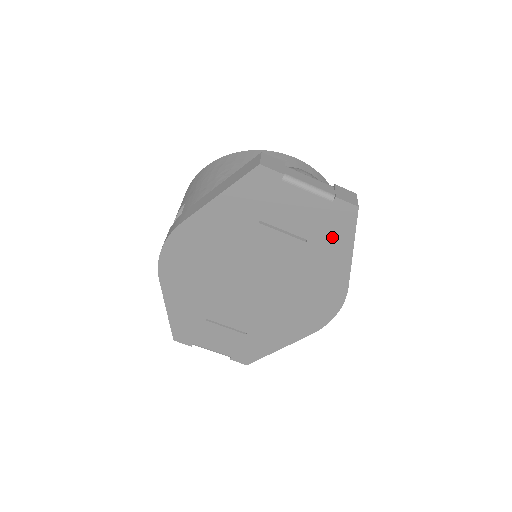
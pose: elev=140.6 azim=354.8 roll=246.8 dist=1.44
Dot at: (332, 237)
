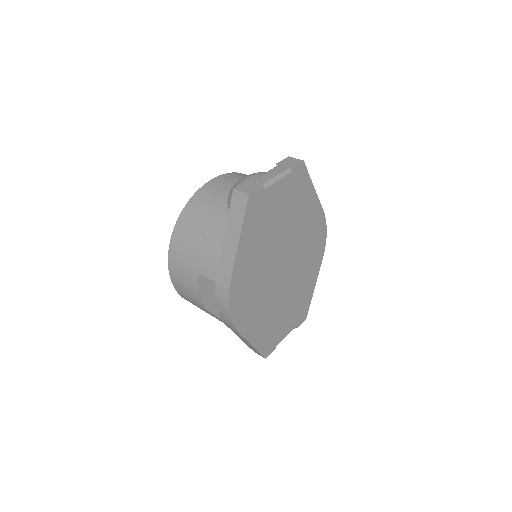
Dot at: (302, 192)
